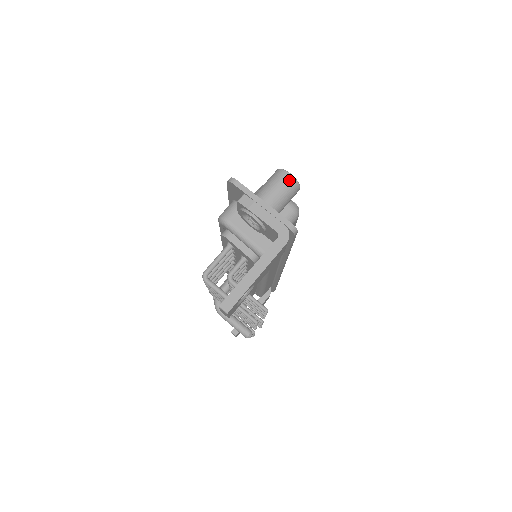
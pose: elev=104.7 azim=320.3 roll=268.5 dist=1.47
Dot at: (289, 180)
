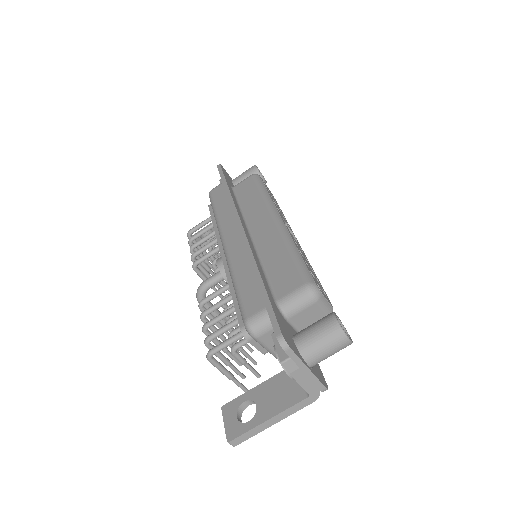
Dot at: (345, 346)
